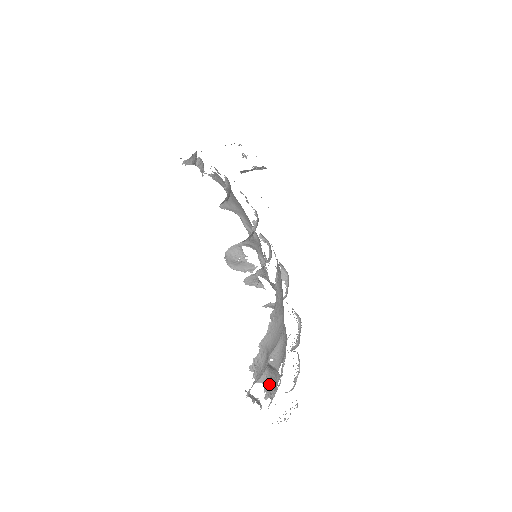
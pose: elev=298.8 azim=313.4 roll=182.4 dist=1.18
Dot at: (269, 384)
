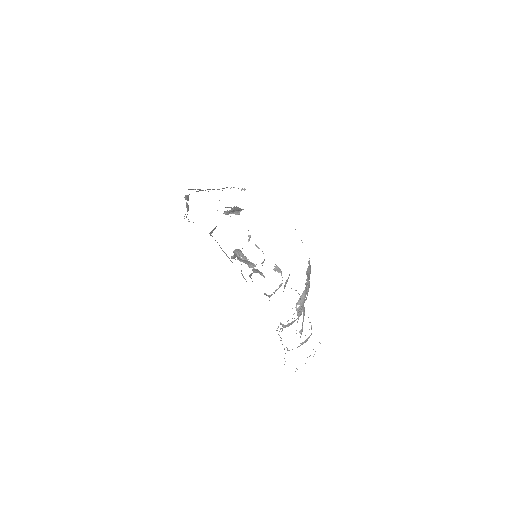
Dot at: occluded
